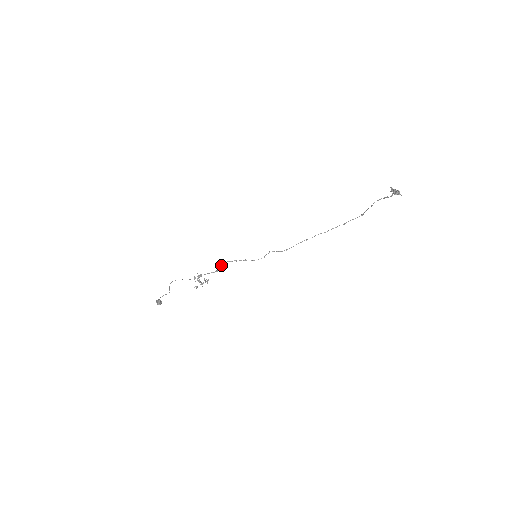
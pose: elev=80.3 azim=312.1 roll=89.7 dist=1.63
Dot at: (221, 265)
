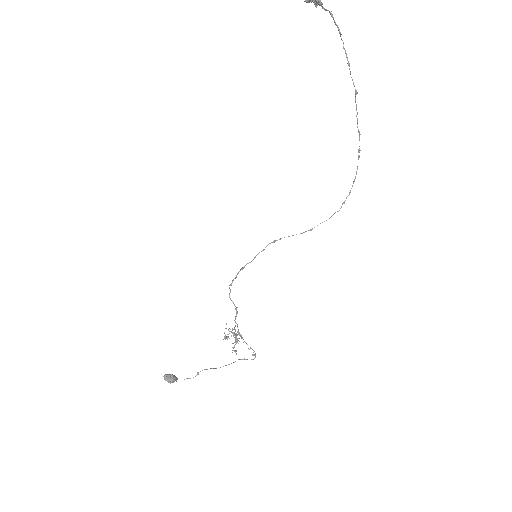
Dot at: (229, 296)
